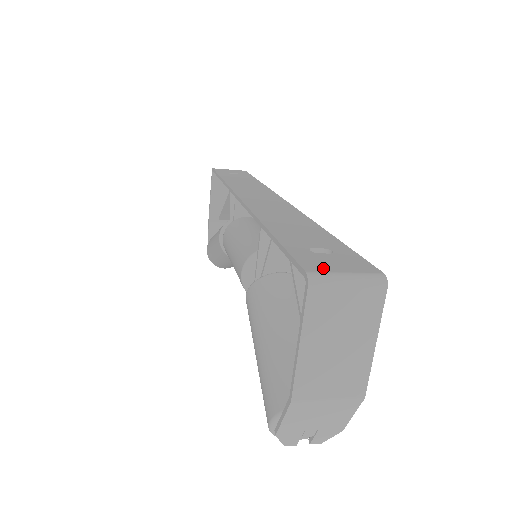
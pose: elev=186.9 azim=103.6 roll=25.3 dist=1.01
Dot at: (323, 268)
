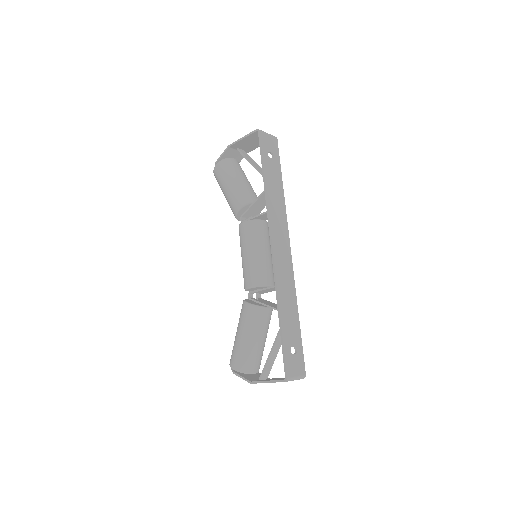
Dot at: (292, 373)
